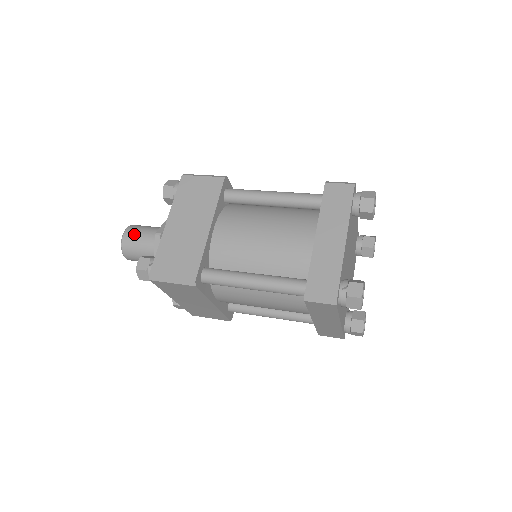
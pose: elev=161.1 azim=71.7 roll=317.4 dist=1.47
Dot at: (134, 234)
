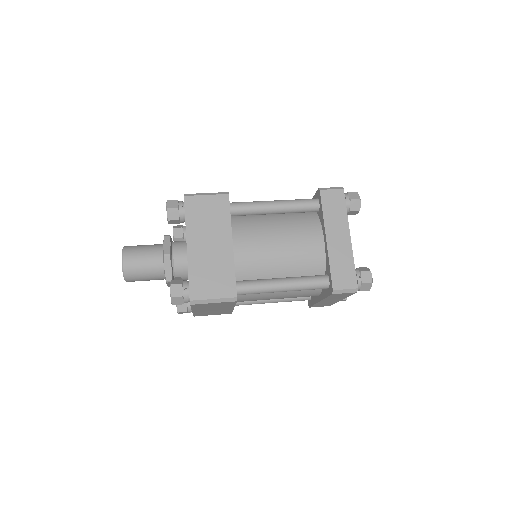
Dot at: (135, 258)
